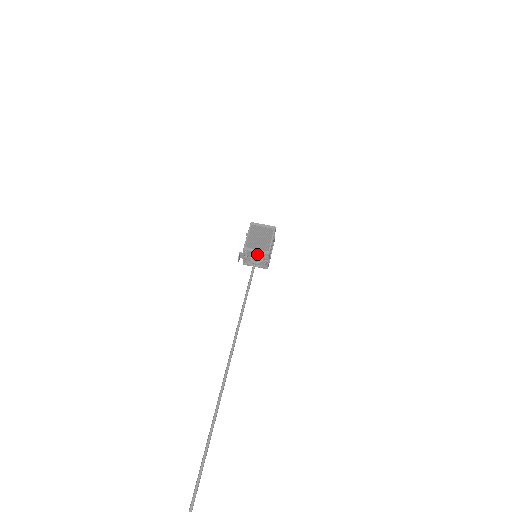
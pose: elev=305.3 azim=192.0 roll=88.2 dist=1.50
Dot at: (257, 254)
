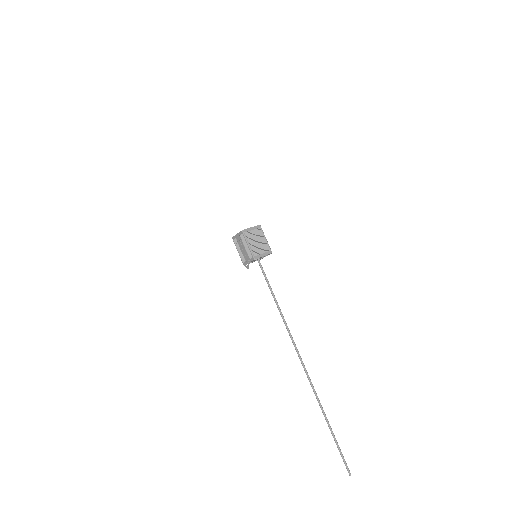
Dot at: (262, 256)
